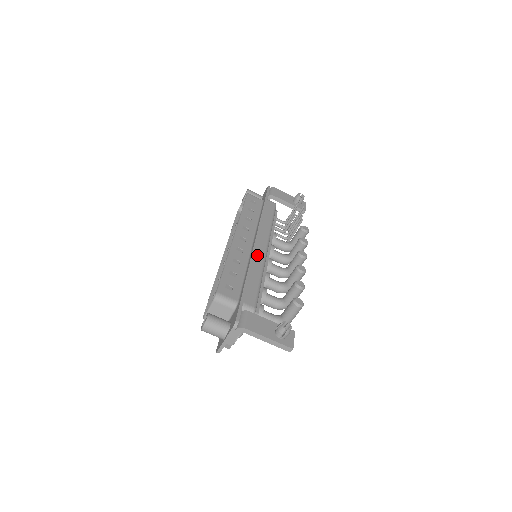
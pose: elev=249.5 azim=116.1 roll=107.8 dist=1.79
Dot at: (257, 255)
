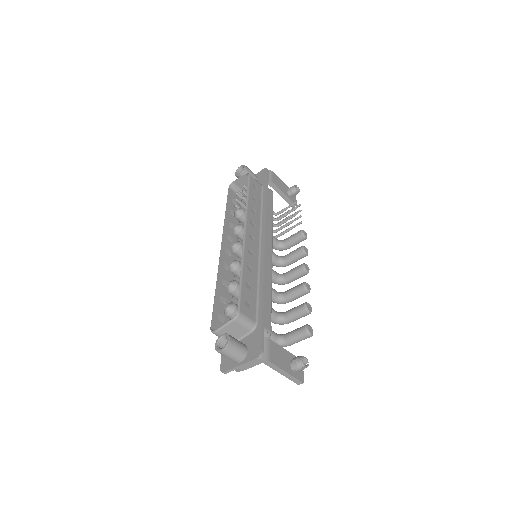
Dot at: (266, 262)
